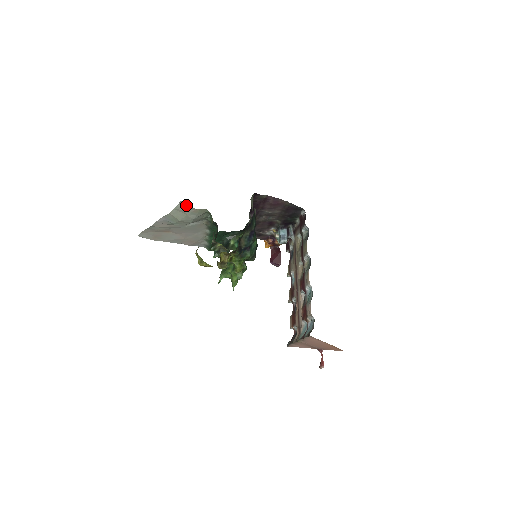
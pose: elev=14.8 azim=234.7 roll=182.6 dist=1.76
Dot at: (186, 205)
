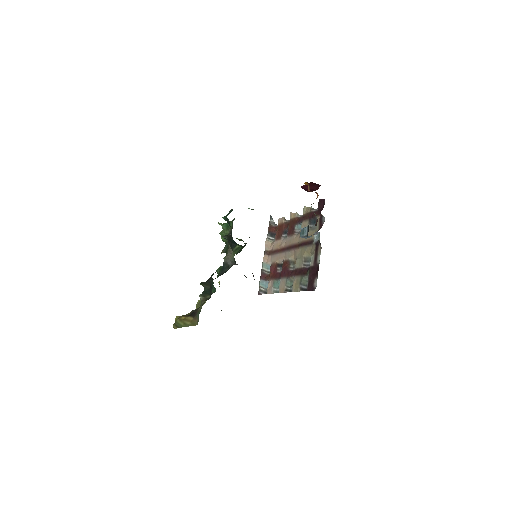
Dot at: occluded
